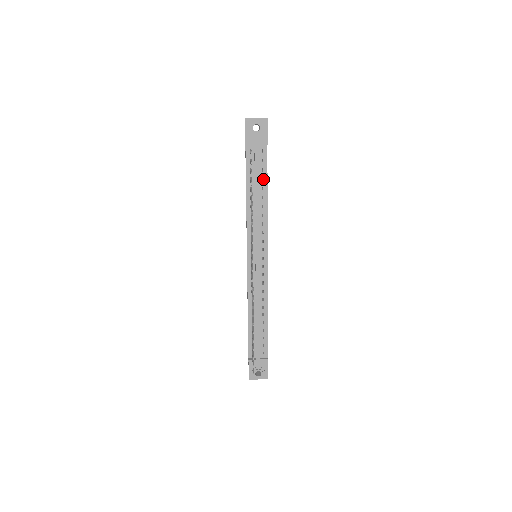
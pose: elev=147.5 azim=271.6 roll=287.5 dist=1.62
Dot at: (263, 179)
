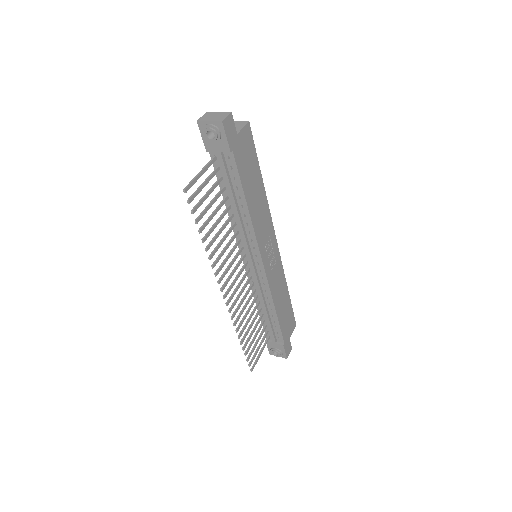
Dot at: (238, 188)
